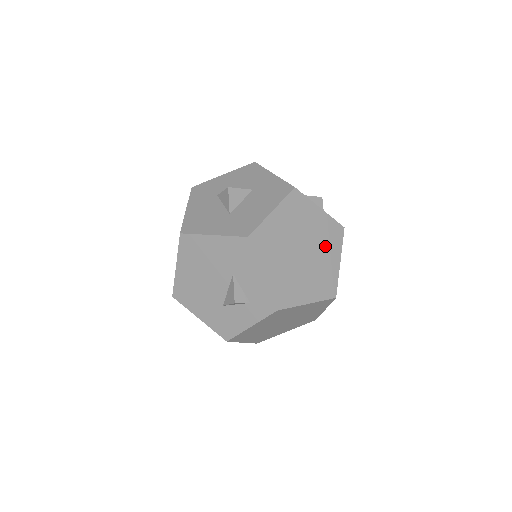
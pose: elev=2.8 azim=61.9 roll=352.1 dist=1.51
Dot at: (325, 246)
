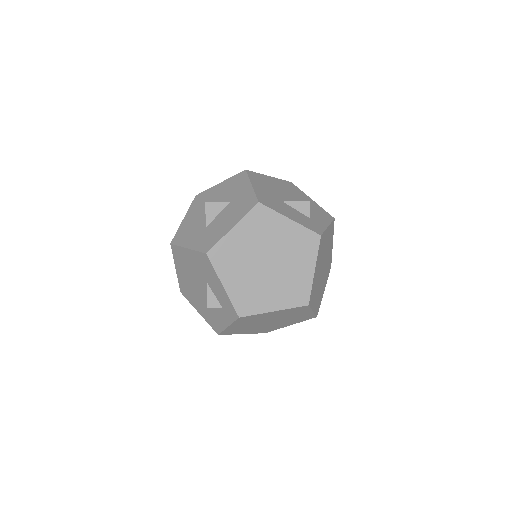
Dot at: (295, 256)
